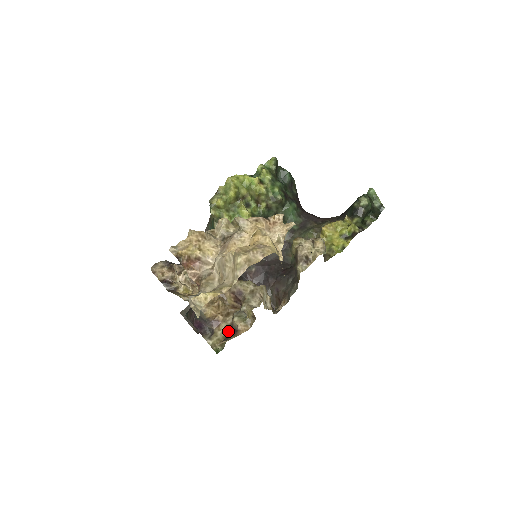
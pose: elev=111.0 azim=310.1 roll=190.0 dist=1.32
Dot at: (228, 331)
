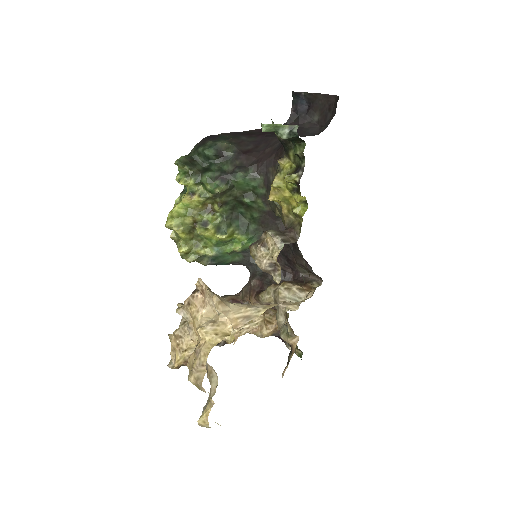
Dot at: occluded
